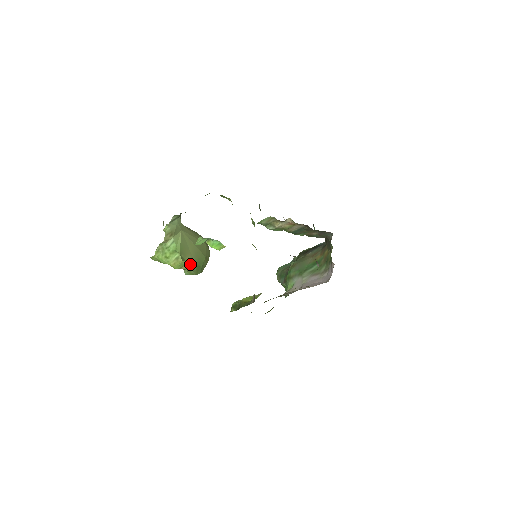
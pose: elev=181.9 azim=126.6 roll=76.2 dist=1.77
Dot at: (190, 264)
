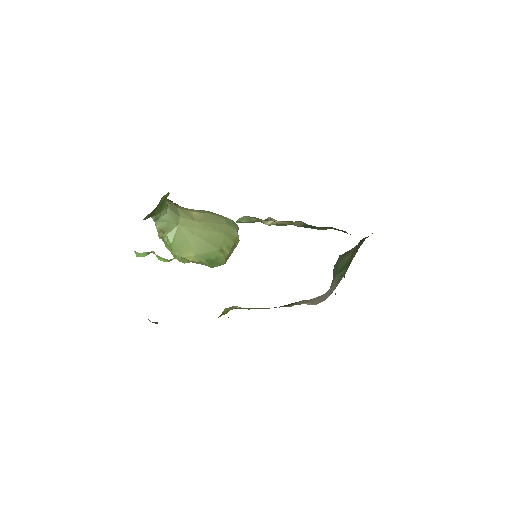
Dot at: (194, 260)
